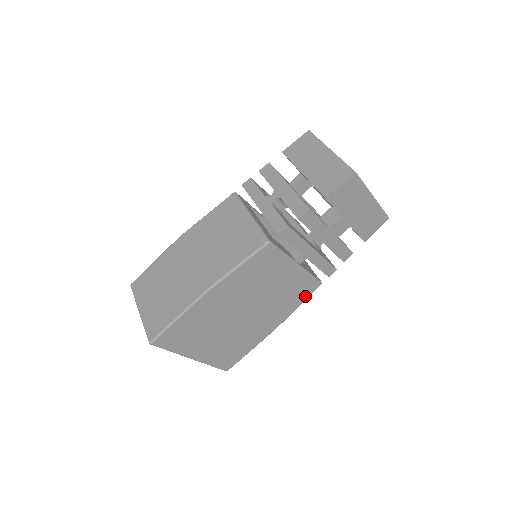
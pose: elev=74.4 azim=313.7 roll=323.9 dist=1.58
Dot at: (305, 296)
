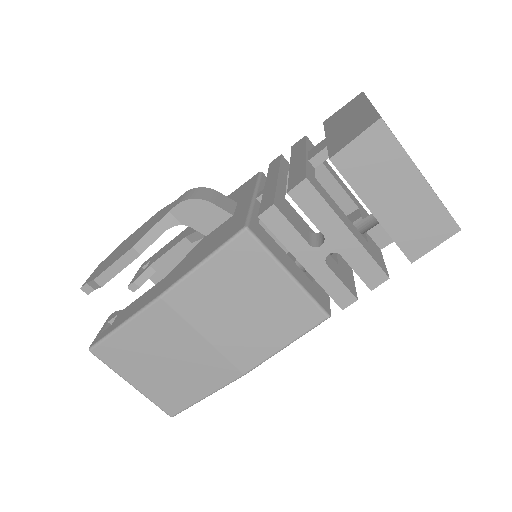
Dot at: occluded
